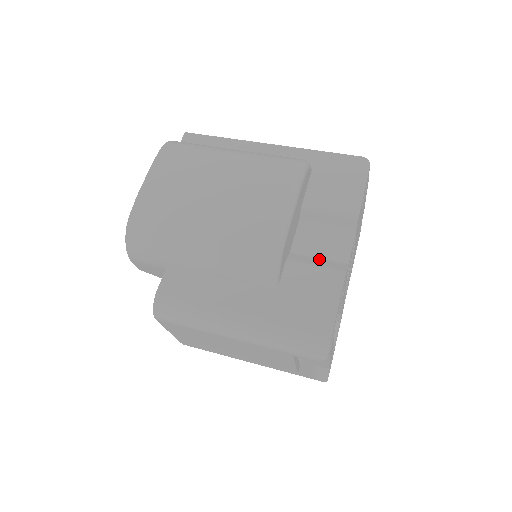
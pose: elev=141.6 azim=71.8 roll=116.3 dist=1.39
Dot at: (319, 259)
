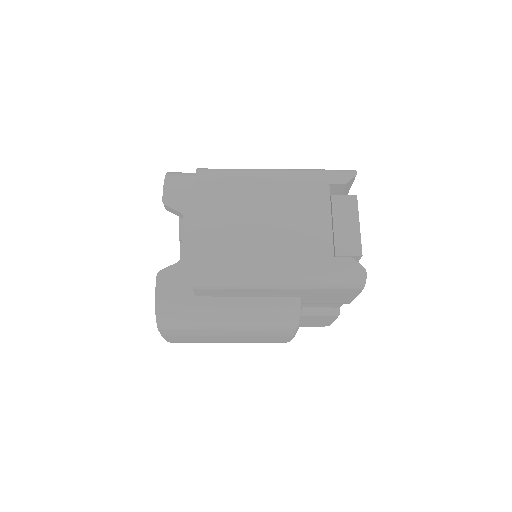
Dot at: occluded
